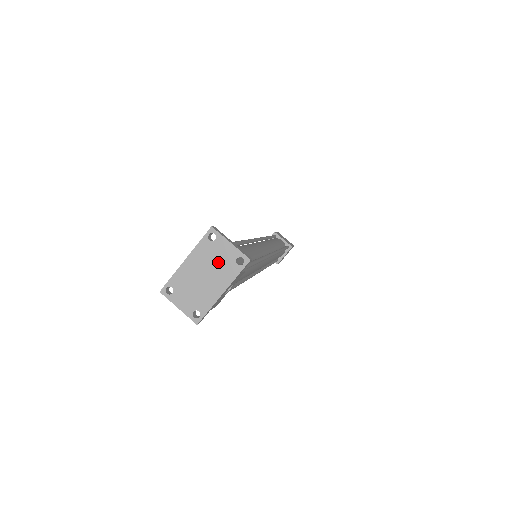
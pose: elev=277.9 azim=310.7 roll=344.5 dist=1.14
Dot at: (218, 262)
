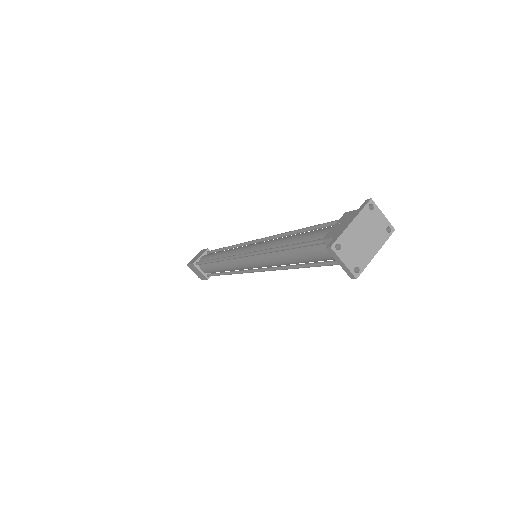
Dot at: (374, 228)
